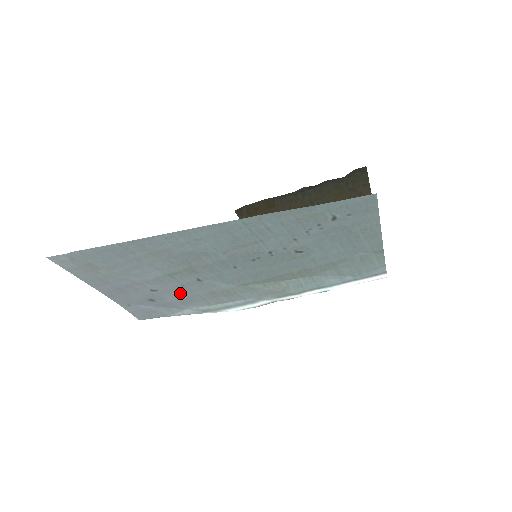
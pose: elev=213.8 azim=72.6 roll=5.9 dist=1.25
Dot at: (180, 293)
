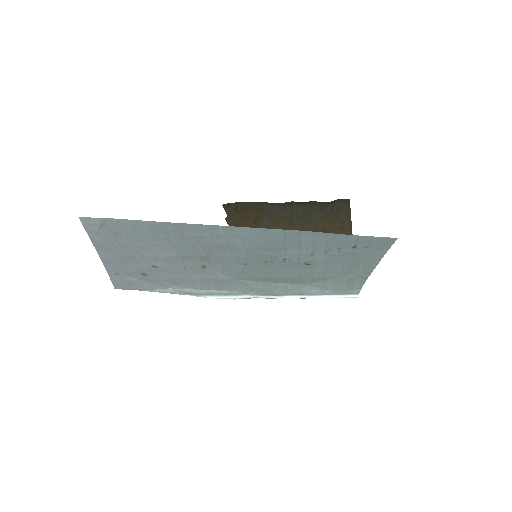
Dot at: (176, 274)
